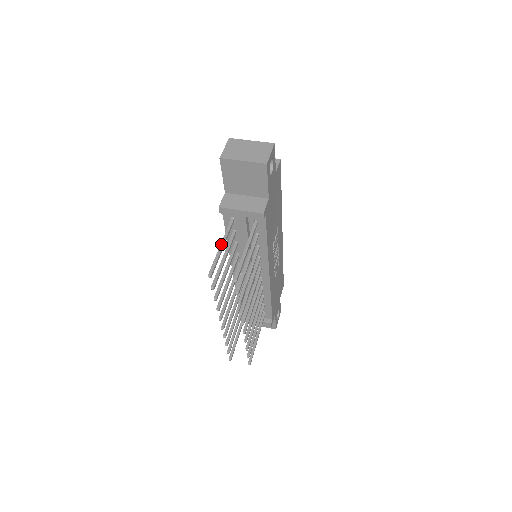
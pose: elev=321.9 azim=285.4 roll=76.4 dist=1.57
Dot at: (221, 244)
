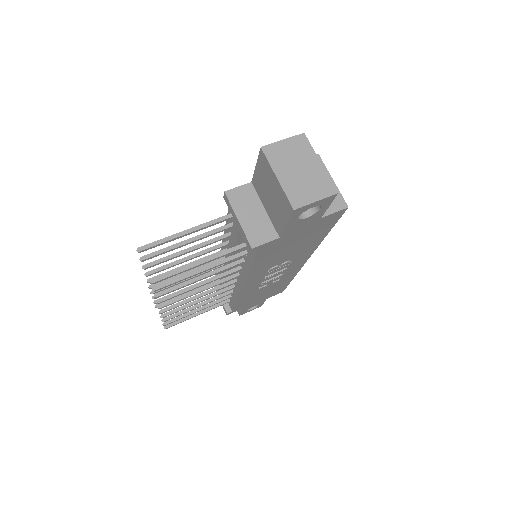
Dot at: (190, 229)
